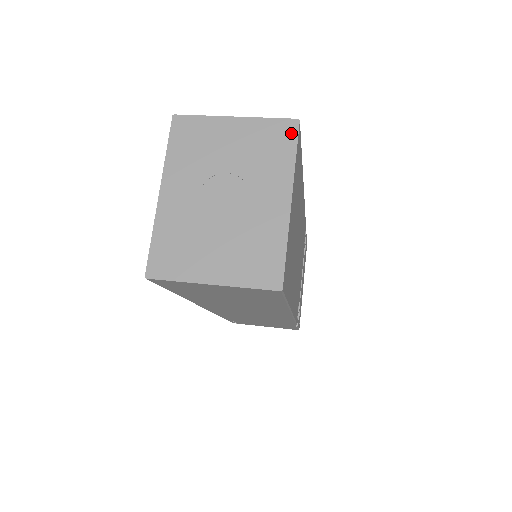
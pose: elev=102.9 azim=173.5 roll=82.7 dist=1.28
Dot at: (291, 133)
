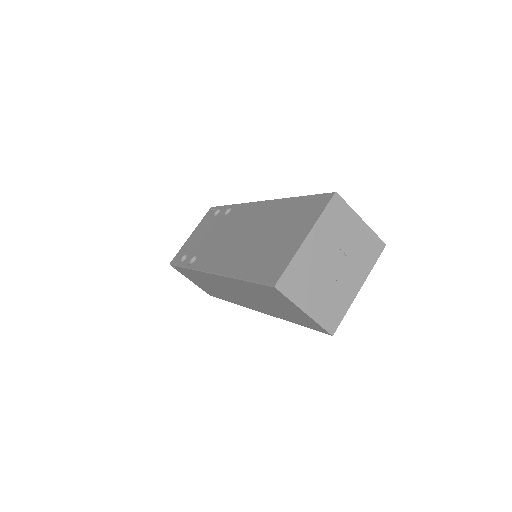
Dot at: (379, 250)
